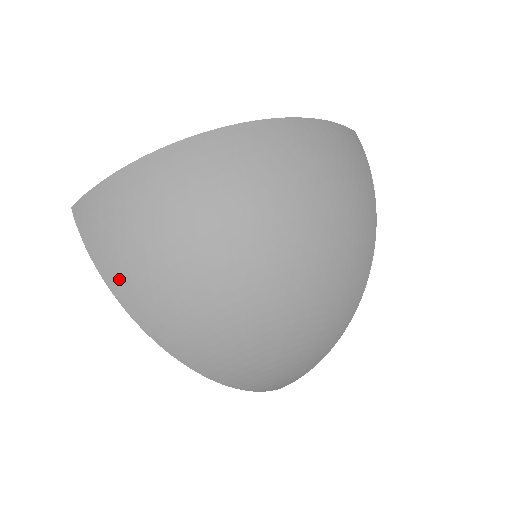
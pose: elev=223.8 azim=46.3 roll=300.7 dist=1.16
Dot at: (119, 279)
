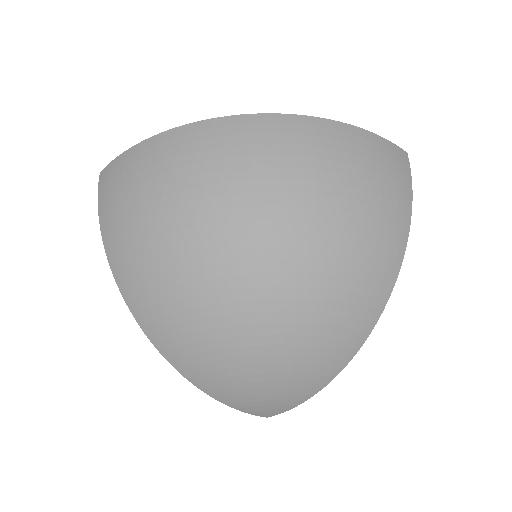
Dot at: (114, 244)
